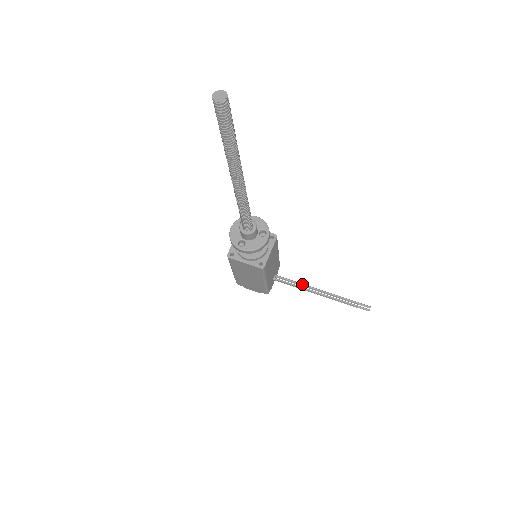
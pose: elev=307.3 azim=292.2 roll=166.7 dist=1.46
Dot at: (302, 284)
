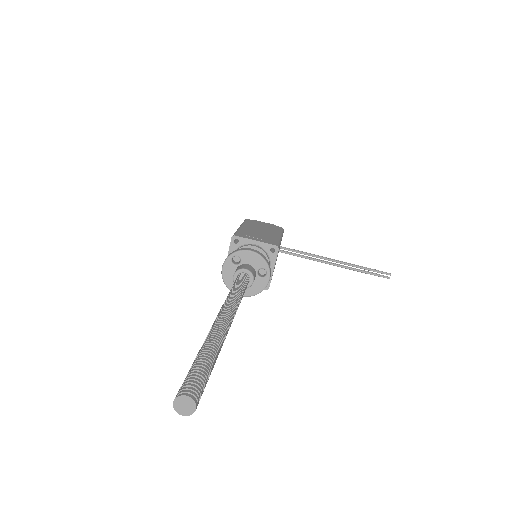
Dot at: (312, 256)
